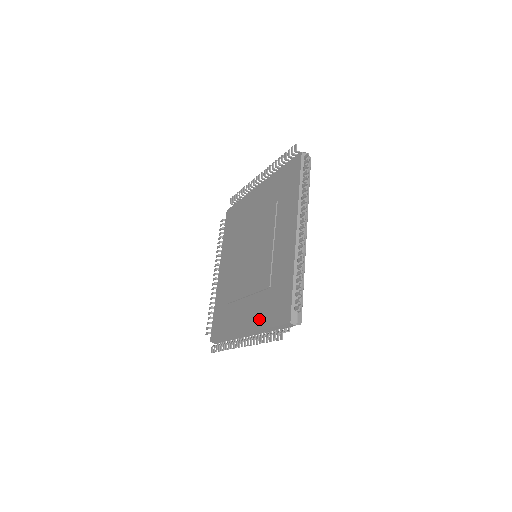
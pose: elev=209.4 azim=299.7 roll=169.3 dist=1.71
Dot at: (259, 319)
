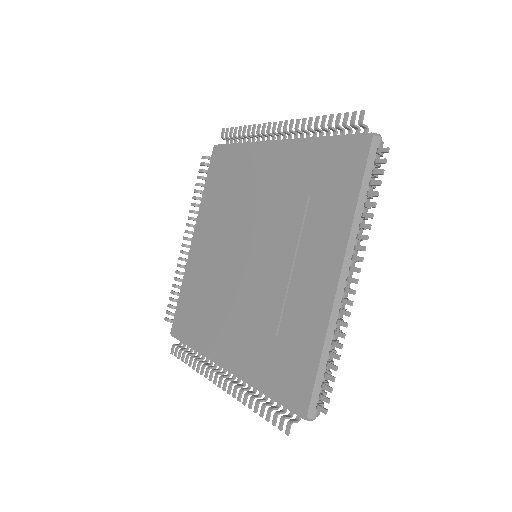
Dot at: (252, 369)
